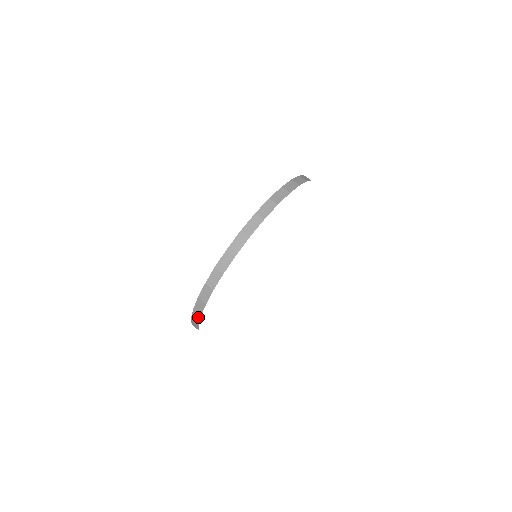
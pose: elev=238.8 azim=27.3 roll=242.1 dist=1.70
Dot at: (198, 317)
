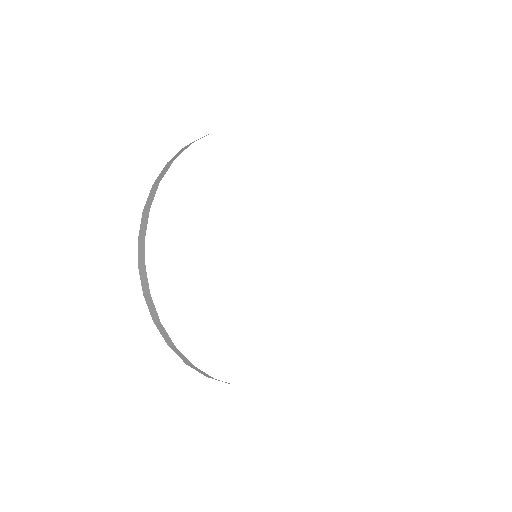
Dot at: (163, 330)
